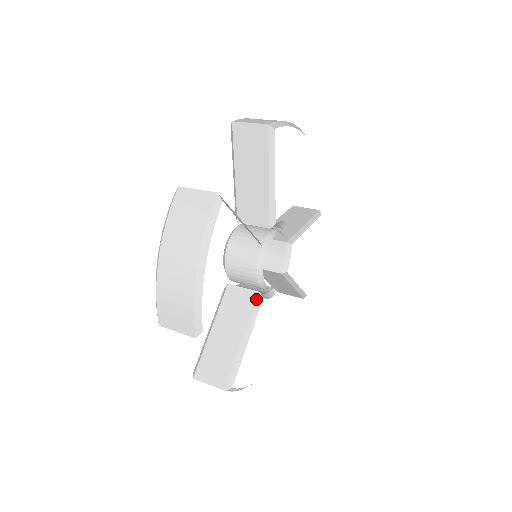
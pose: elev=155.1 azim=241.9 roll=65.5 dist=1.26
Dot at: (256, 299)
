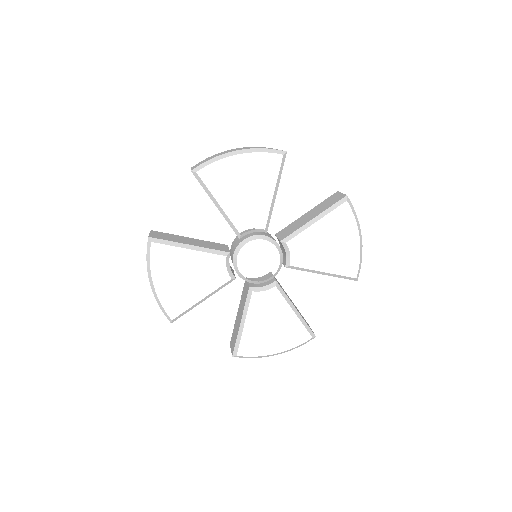
Dot at: (224, 251)
